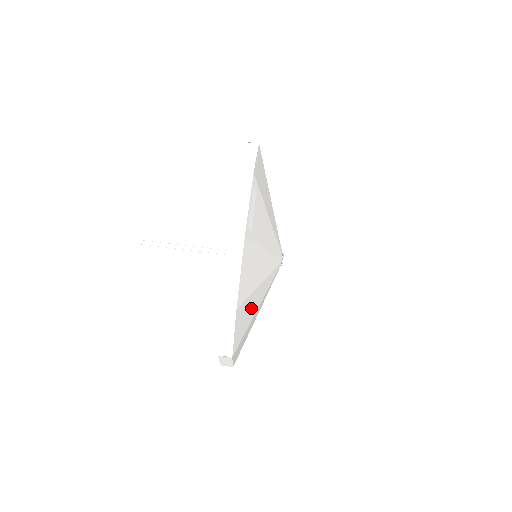
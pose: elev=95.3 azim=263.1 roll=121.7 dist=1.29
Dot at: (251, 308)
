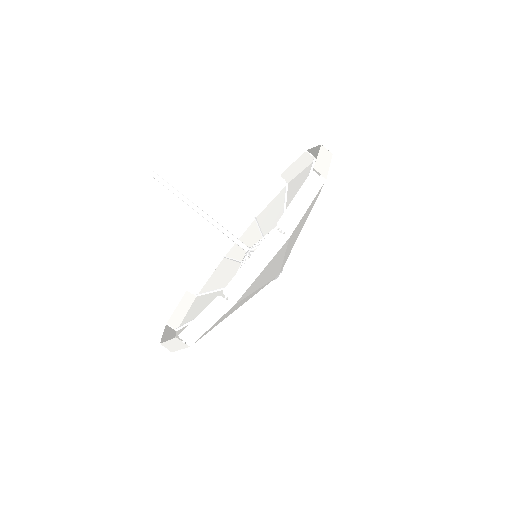
Dot at: (268, 272)
